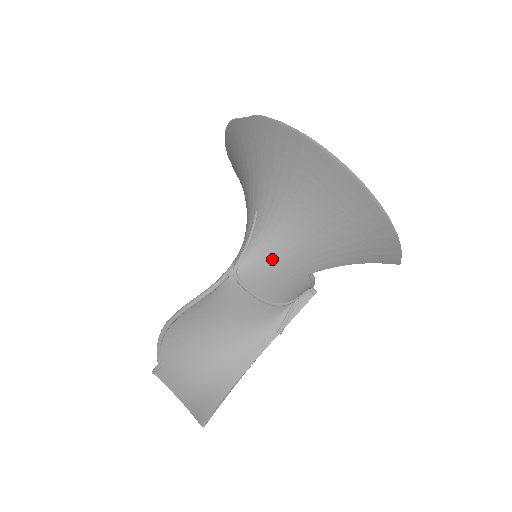
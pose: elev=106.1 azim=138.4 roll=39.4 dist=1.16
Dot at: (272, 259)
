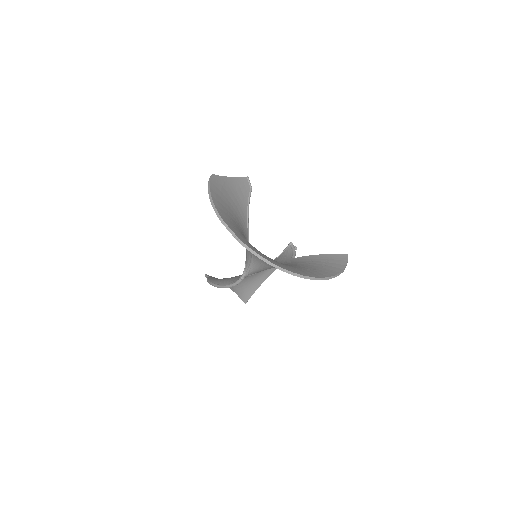
Dot at: occluded
